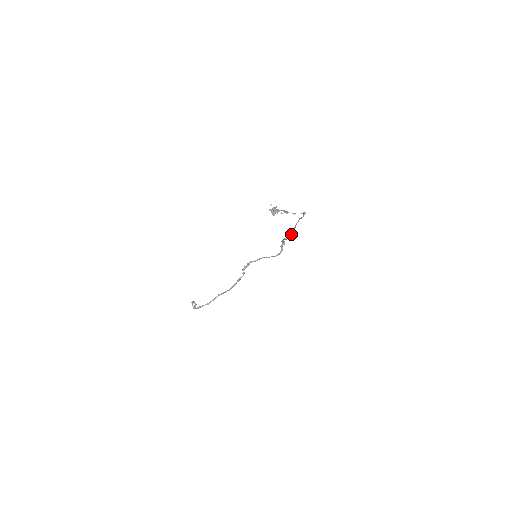
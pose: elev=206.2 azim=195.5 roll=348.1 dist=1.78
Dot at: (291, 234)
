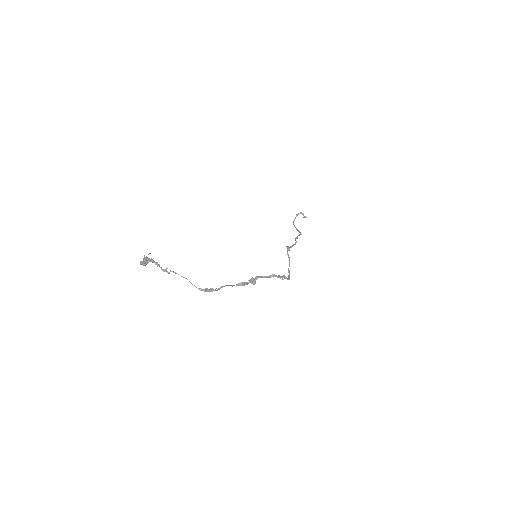
Dot at: (246, 284)
